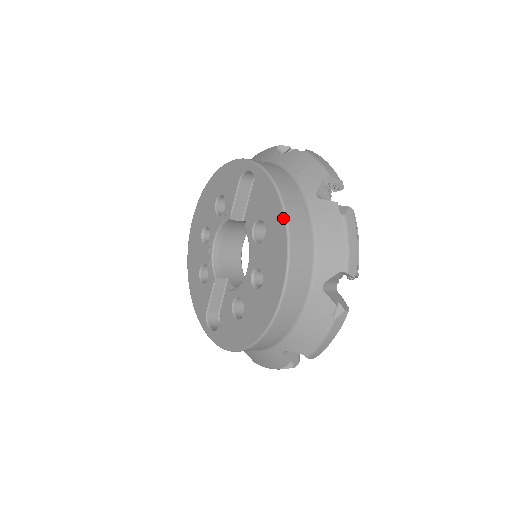
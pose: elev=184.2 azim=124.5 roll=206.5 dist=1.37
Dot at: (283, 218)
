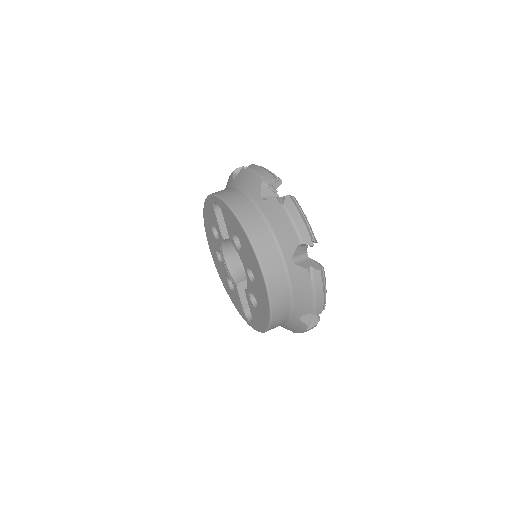
Dot at: (241, 228)
